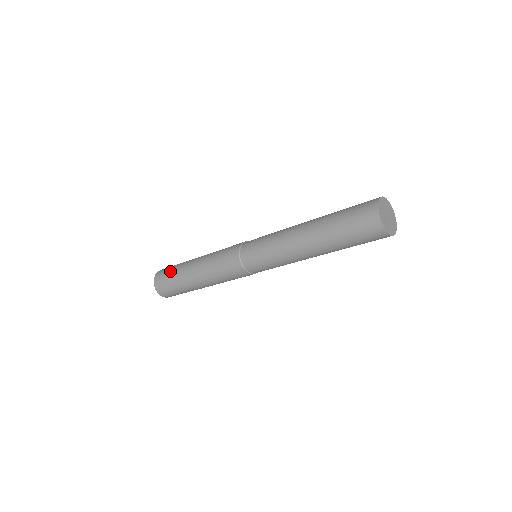
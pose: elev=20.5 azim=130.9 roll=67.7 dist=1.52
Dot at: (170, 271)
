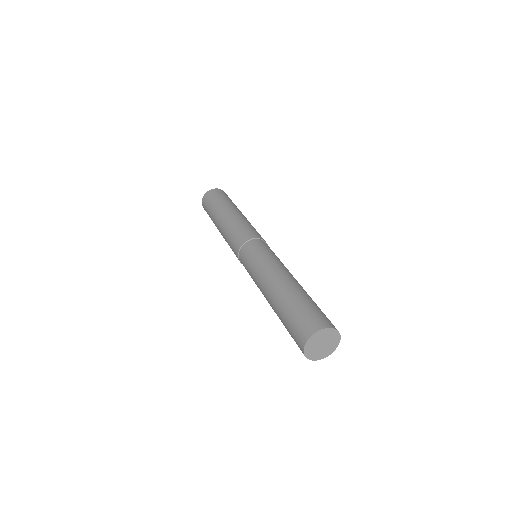
Dot at: (214, 200)
